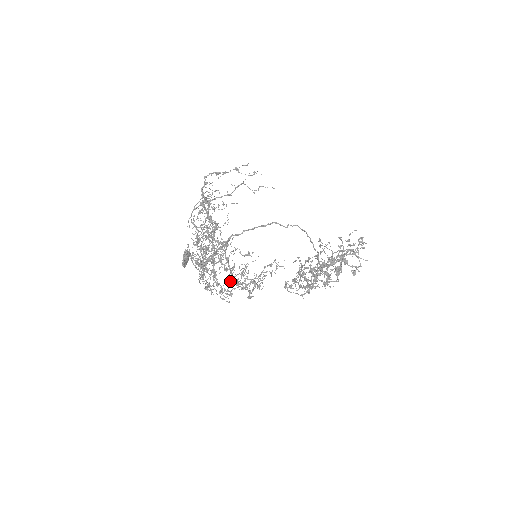
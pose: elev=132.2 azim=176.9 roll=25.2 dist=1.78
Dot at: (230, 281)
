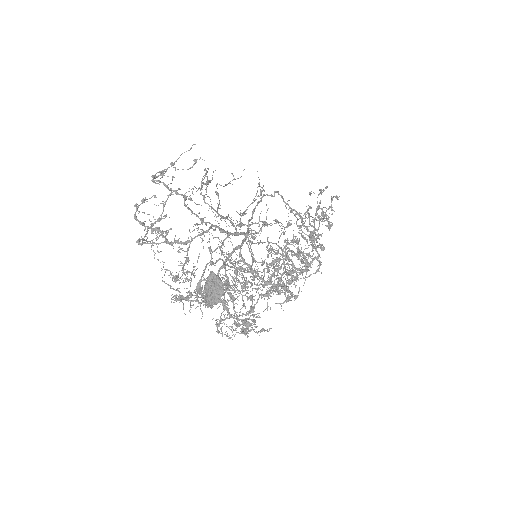
Dot at: (288, 272)
